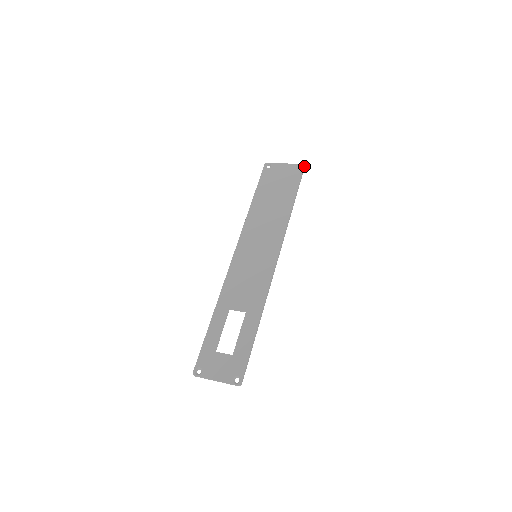
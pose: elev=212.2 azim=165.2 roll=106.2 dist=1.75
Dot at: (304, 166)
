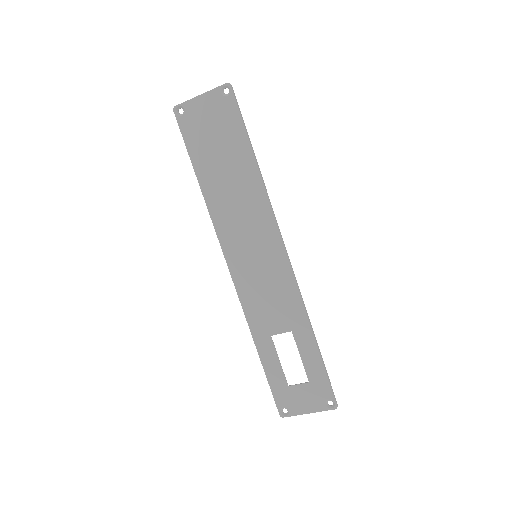
Dot at: (230, 86)
